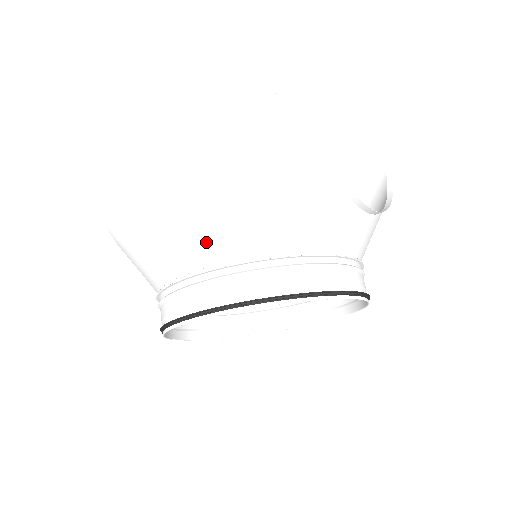
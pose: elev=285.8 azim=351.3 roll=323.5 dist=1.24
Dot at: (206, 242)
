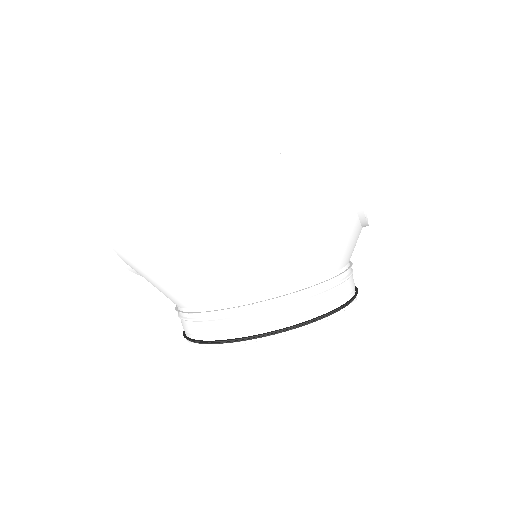
Dot at: (253, 277)
